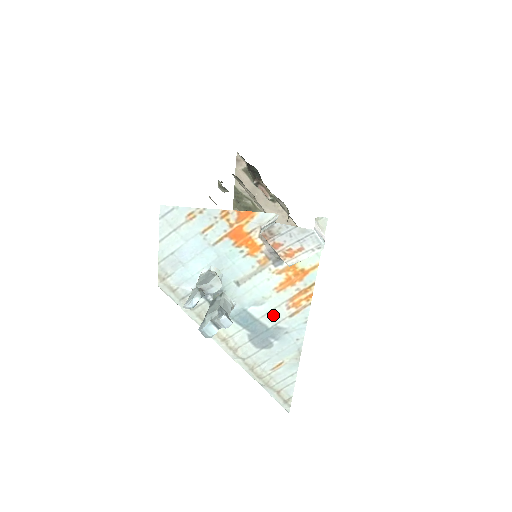
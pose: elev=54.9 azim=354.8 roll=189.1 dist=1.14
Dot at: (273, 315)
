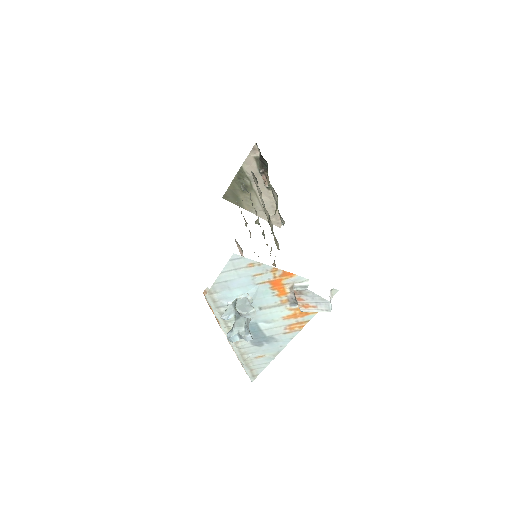
Dot at: (273, 330)
